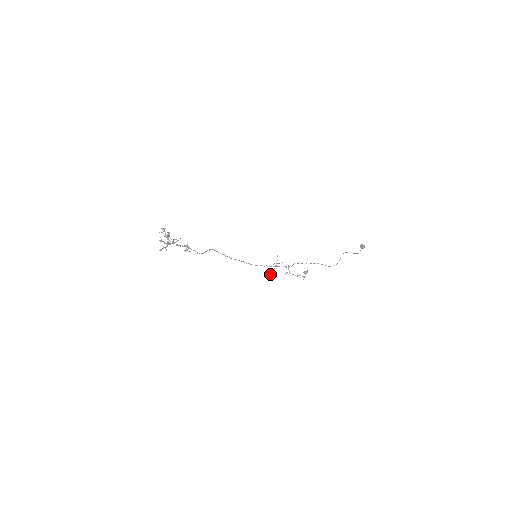
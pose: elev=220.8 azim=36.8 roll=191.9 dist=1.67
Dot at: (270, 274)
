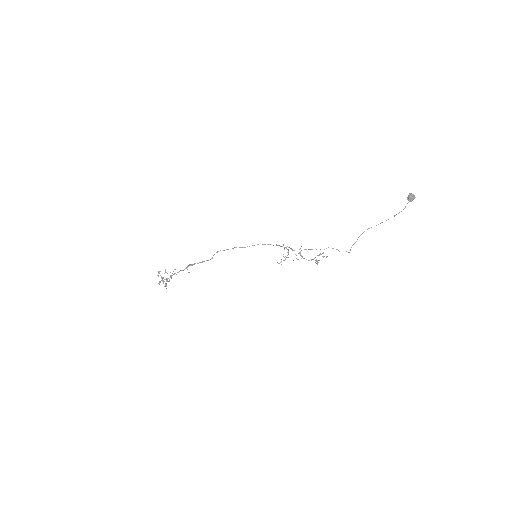
Dot at: occluded
